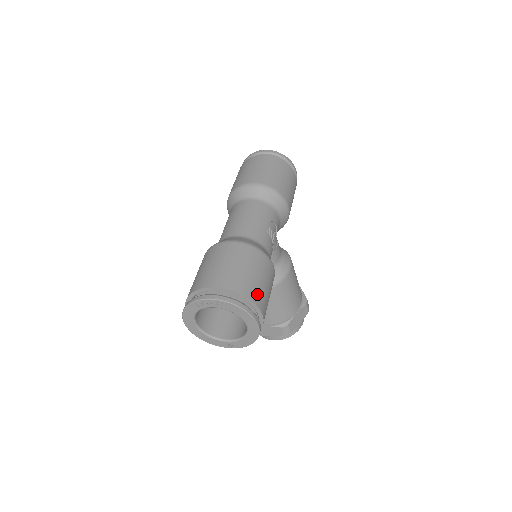
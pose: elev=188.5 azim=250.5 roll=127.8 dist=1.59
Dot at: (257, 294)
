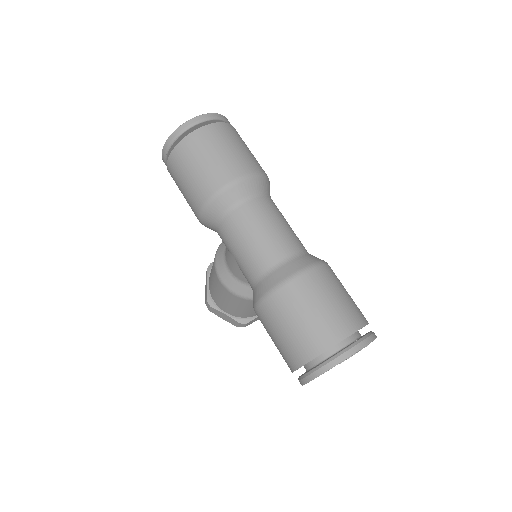
Dot at: (361, 312)
